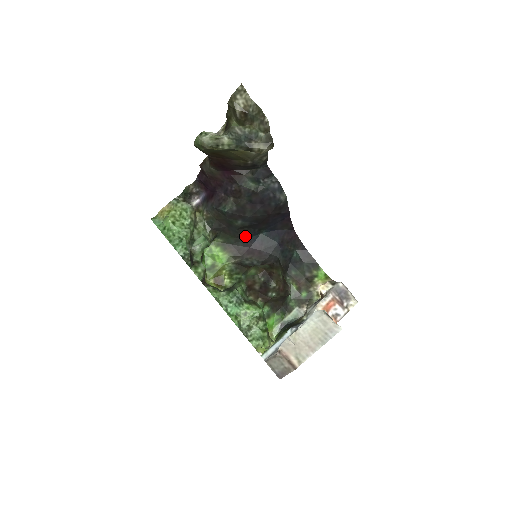
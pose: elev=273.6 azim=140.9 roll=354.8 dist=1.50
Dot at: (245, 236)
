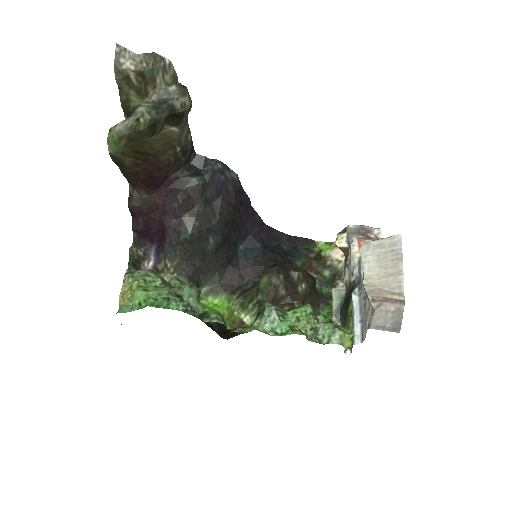
Dot at: (226, 261)
